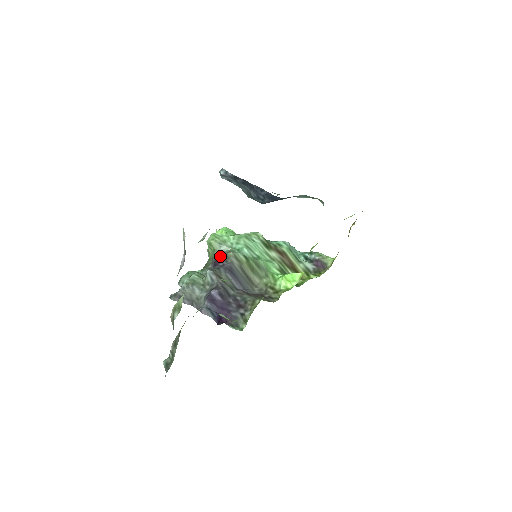
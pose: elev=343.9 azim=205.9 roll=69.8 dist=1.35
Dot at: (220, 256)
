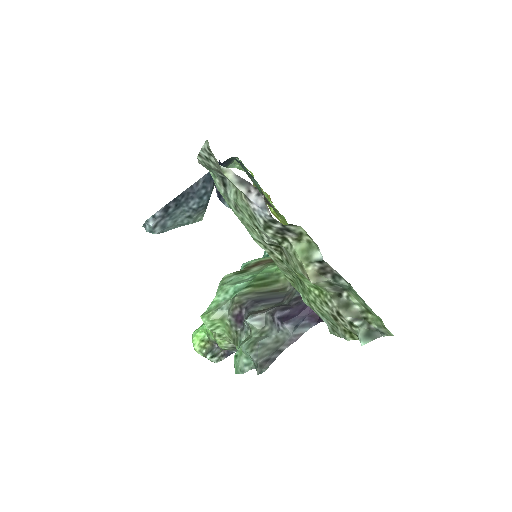
Dot at: (233, 312)
